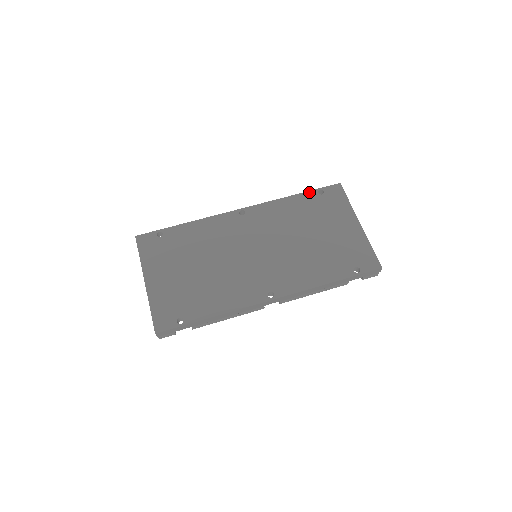
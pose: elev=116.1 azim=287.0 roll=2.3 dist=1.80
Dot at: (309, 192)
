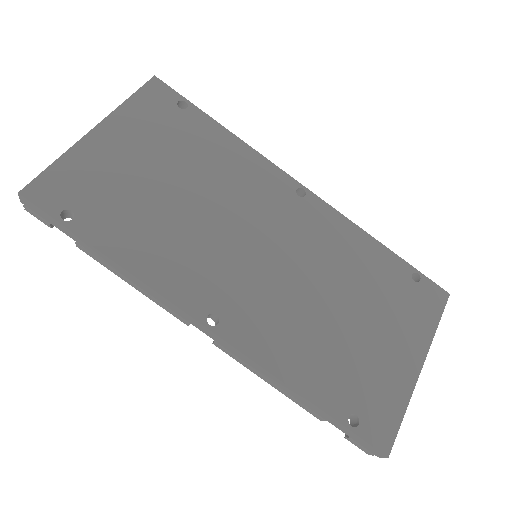
Dot at: (403, 261)
